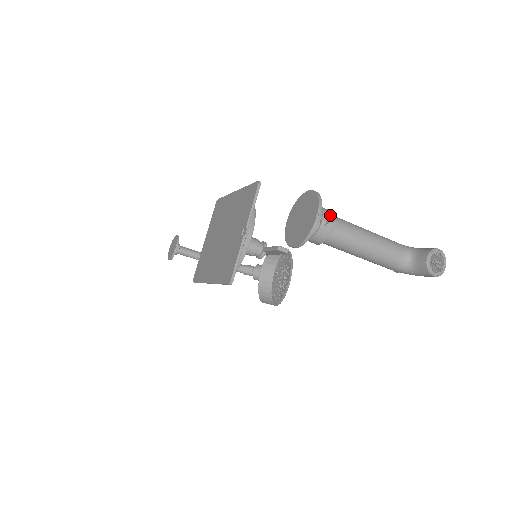
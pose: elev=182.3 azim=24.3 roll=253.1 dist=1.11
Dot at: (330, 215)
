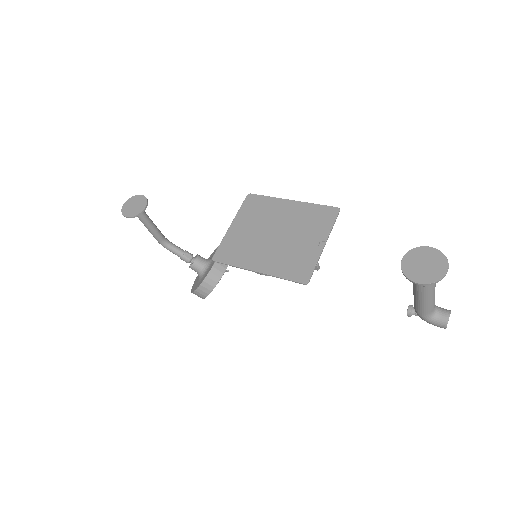
Dot at: occluded
